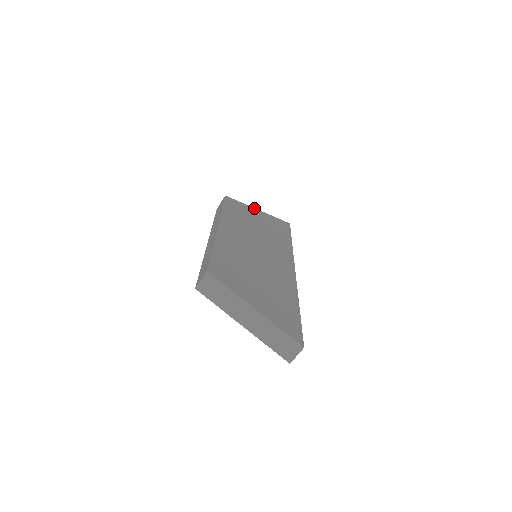
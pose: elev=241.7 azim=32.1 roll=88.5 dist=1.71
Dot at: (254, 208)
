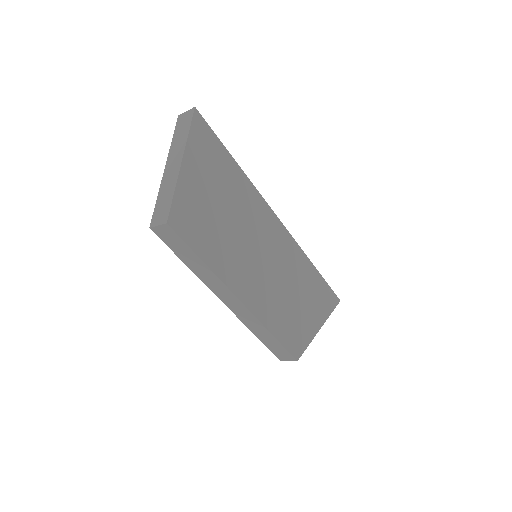
Dot at: (180, 172)
